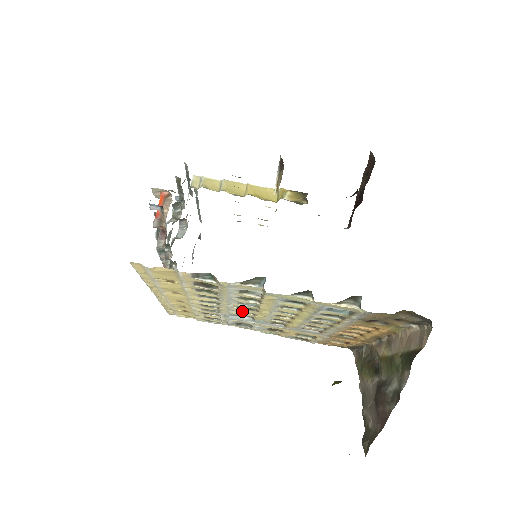
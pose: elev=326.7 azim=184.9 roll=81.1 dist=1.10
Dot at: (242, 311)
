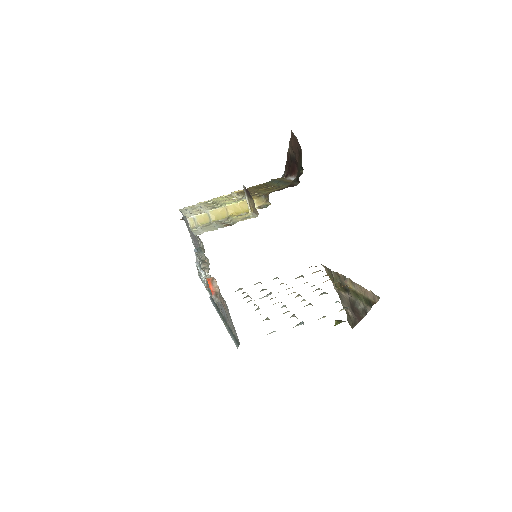
Dot at: occluded
